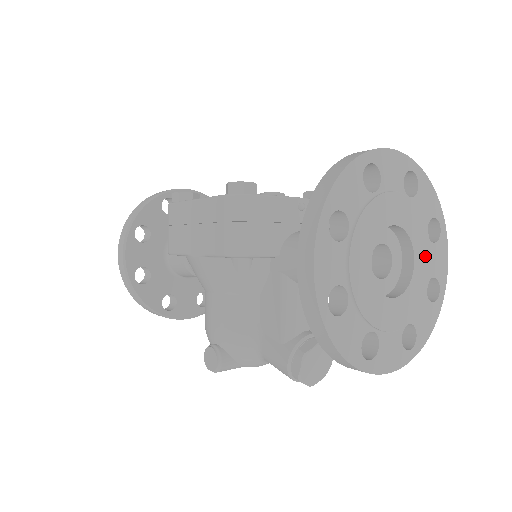
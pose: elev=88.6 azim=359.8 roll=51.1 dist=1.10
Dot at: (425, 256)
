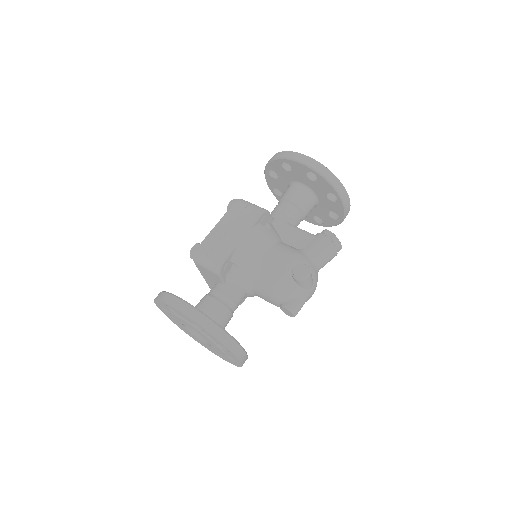
Dot at: occluded
